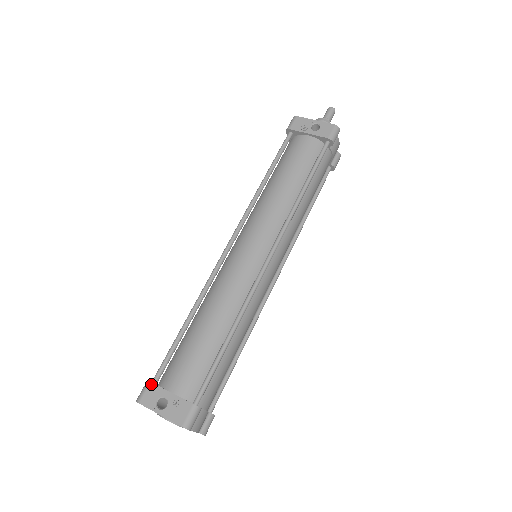
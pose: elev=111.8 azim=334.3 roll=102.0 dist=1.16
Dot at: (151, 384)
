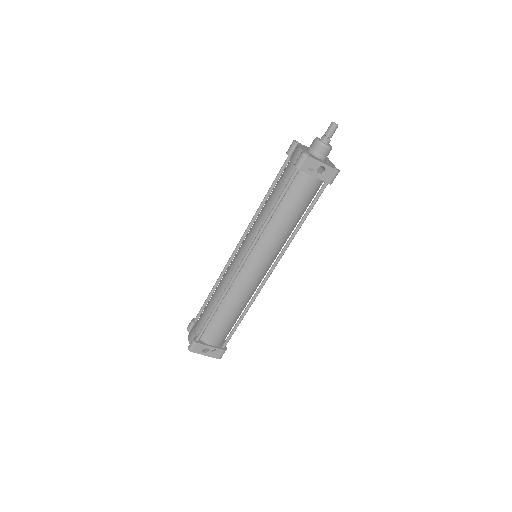
Dot at: (198, 344)
